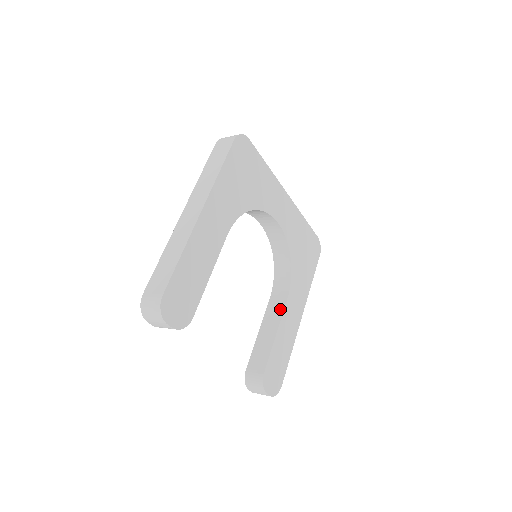
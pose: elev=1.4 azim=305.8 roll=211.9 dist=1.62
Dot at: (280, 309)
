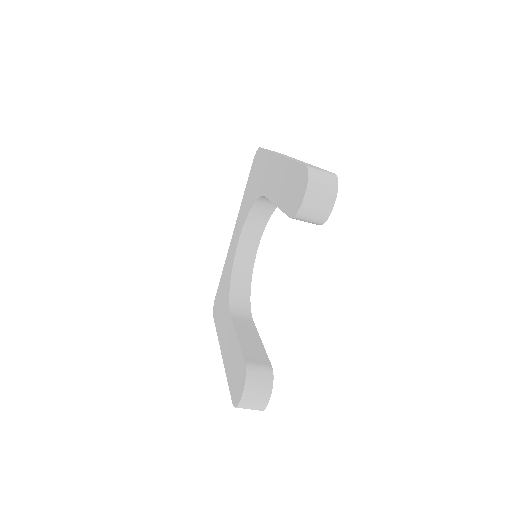
Dot at: (251, 325)
